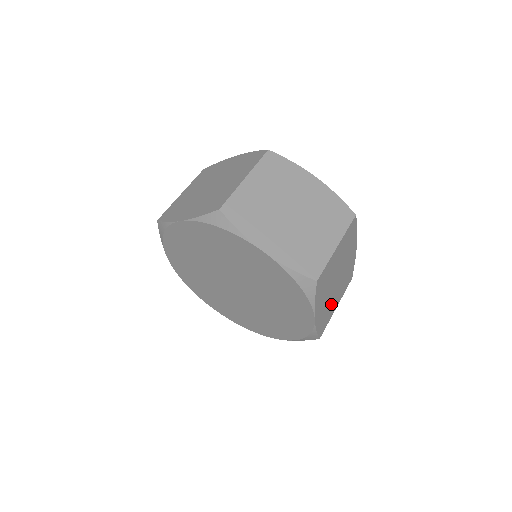
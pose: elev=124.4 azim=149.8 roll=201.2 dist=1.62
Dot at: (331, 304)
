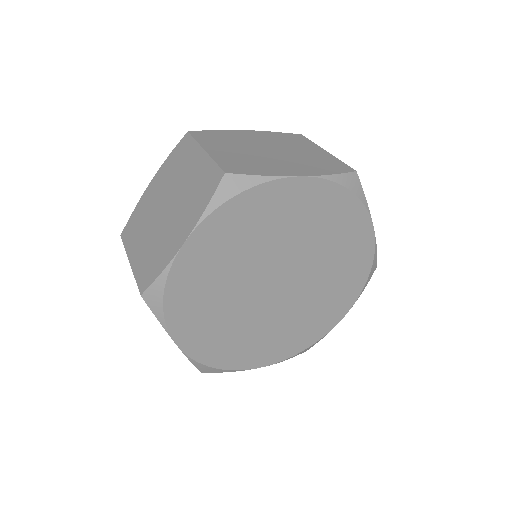
Dot at: occluded
